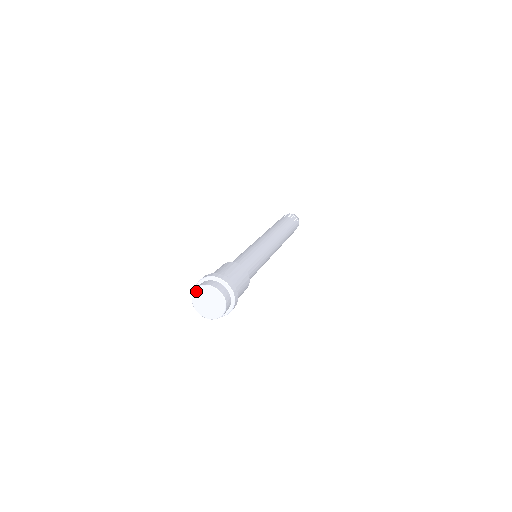
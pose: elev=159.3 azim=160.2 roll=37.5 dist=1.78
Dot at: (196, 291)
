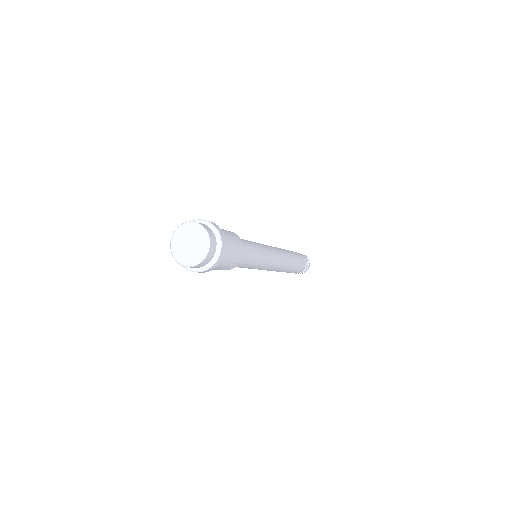
Dot at: (179, 228)
